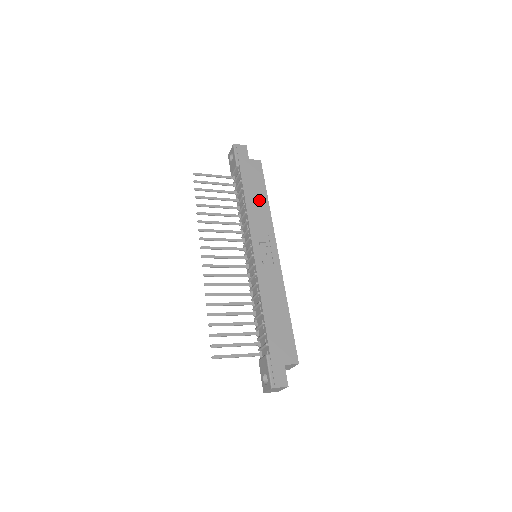
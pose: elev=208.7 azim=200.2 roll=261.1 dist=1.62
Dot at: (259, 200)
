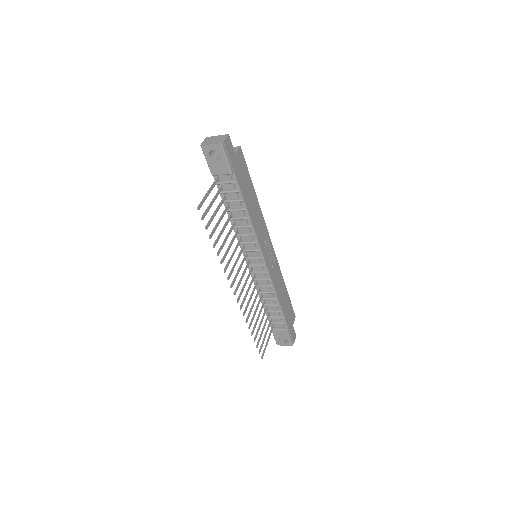
Dot at: (253, 203)
